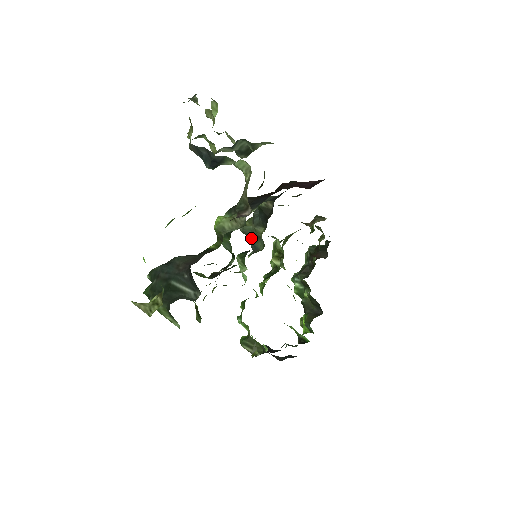
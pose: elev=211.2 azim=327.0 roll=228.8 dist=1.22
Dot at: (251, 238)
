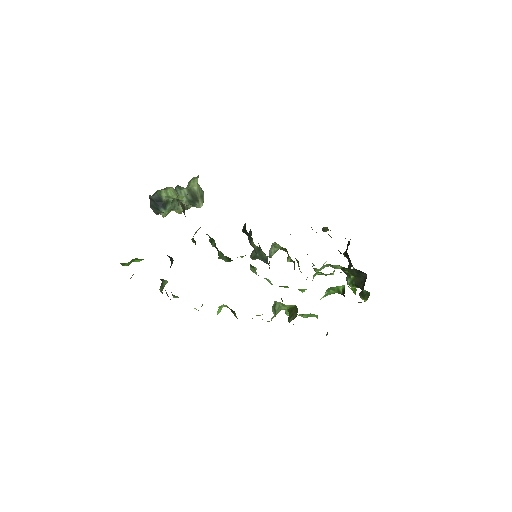
Dot at: (259, 257)
